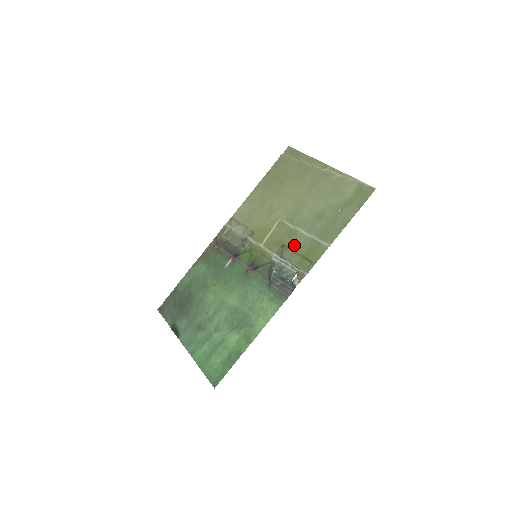
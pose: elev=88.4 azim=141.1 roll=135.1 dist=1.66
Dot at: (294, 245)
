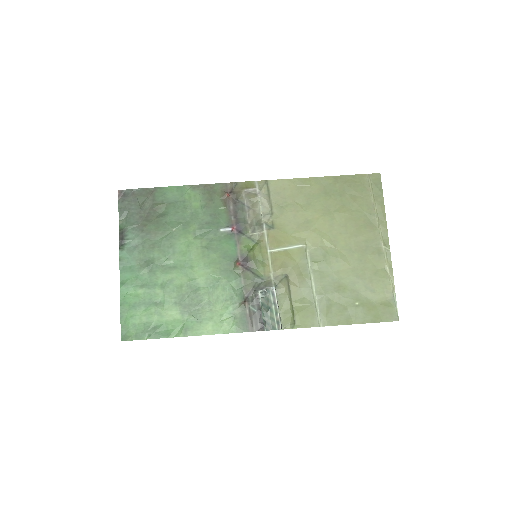
Dot at: (296, 288)
